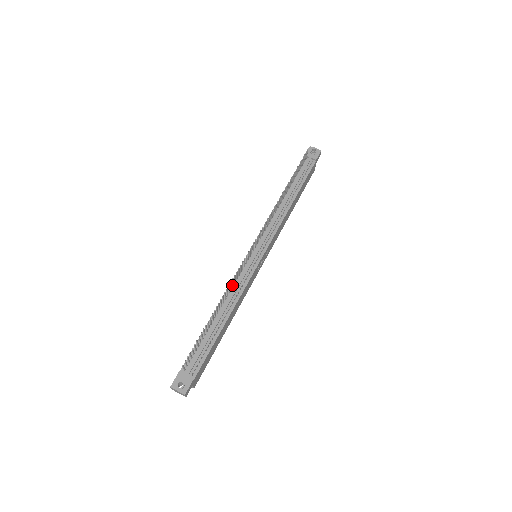
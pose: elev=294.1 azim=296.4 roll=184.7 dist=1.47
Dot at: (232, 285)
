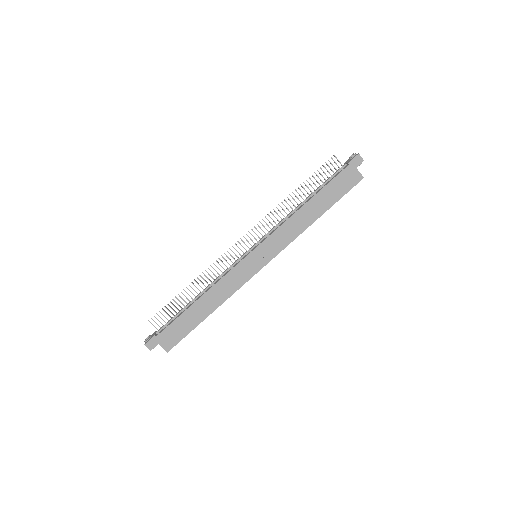
Dot at: occluded
